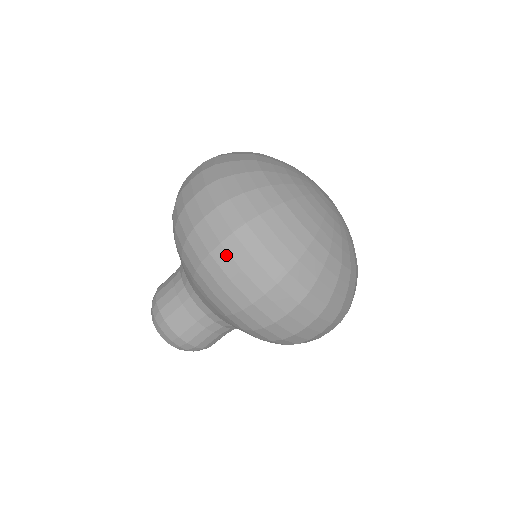
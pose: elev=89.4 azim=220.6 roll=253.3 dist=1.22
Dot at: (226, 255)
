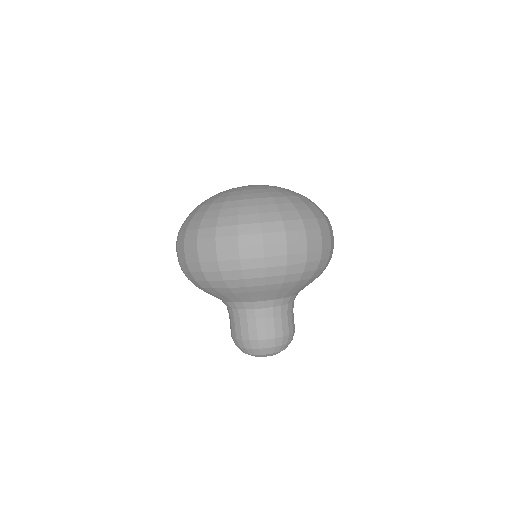
Dot at: (248, 249)
